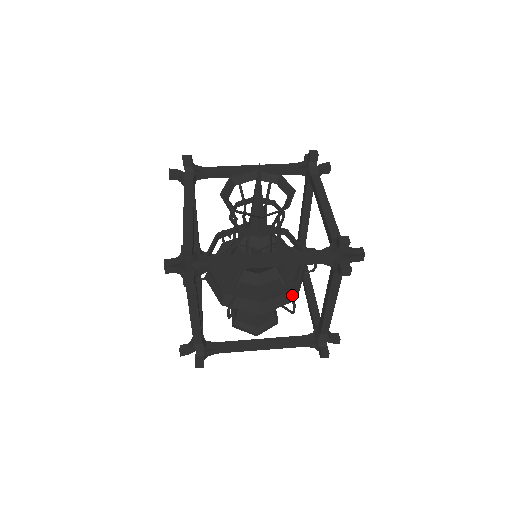
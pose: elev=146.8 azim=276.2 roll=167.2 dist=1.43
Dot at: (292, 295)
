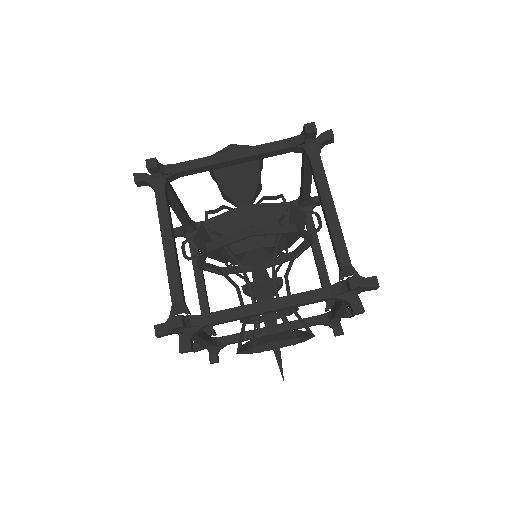
Dot at: occluded
